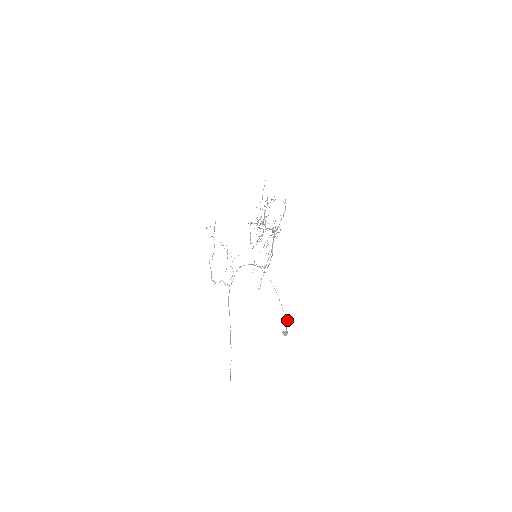
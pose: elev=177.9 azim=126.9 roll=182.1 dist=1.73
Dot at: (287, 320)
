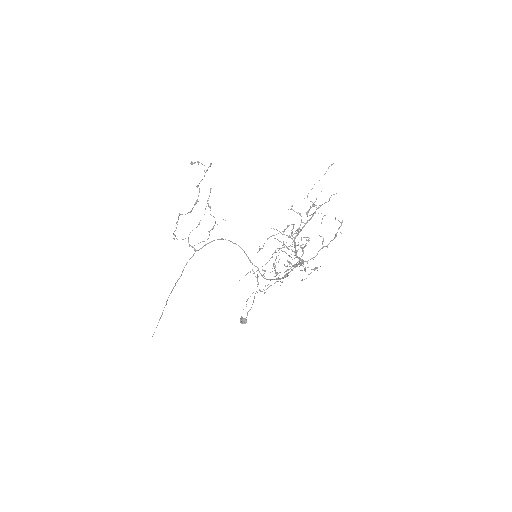
Dot at: (251, 307)
